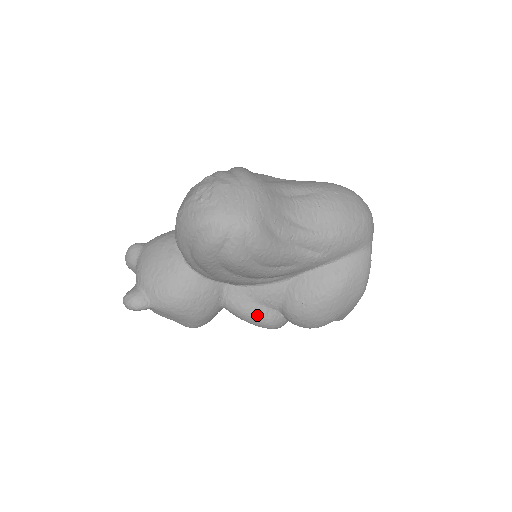
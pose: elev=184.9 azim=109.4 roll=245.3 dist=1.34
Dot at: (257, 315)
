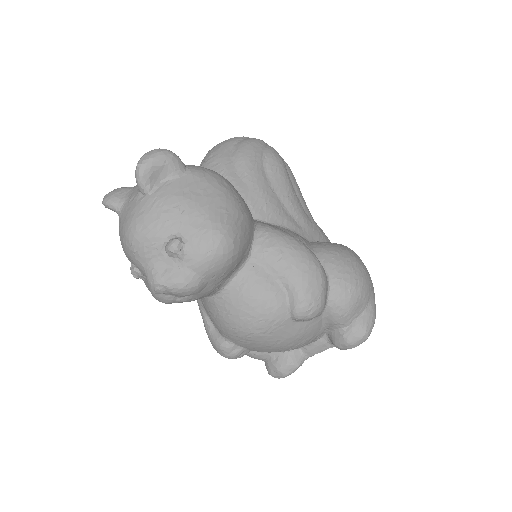
Dot at: (300, 241)
